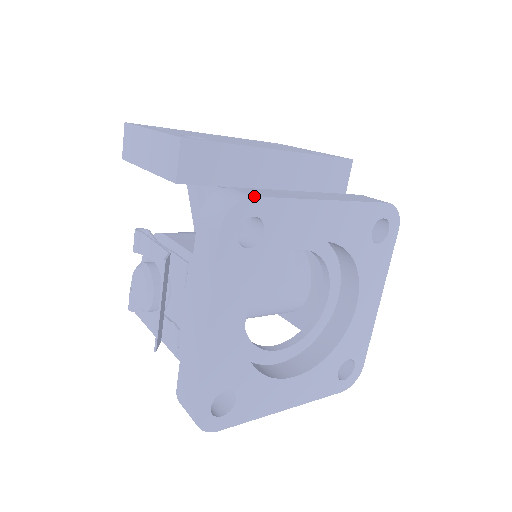
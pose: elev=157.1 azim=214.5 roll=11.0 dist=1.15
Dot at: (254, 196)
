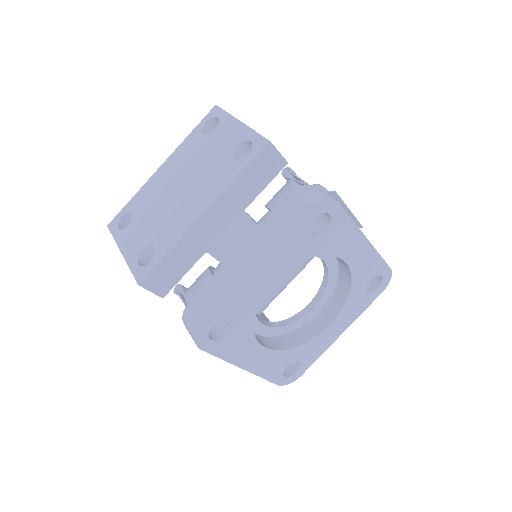
Dot at: (201, 323)
